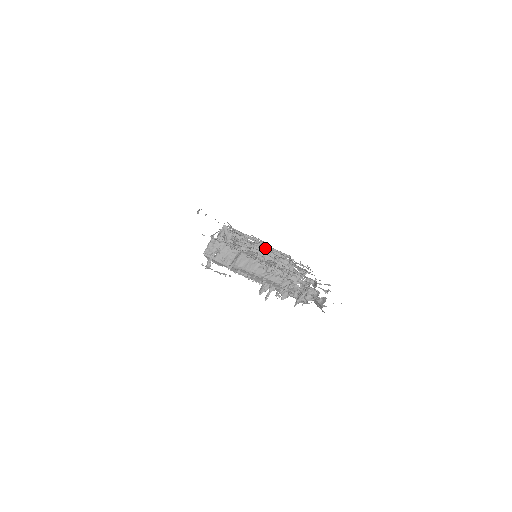
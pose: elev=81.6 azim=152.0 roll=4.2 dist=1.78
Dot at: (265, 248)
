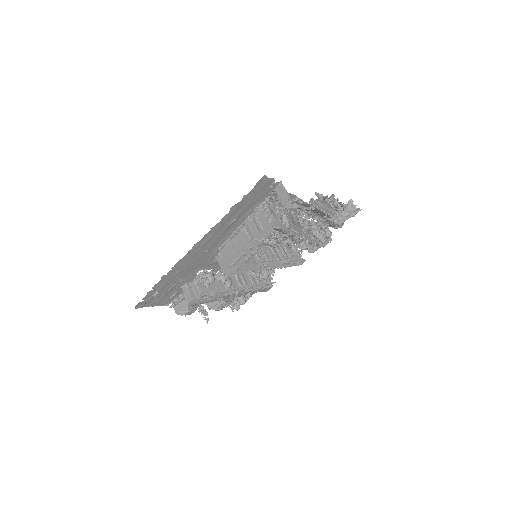
Dot at: (233, 274)
